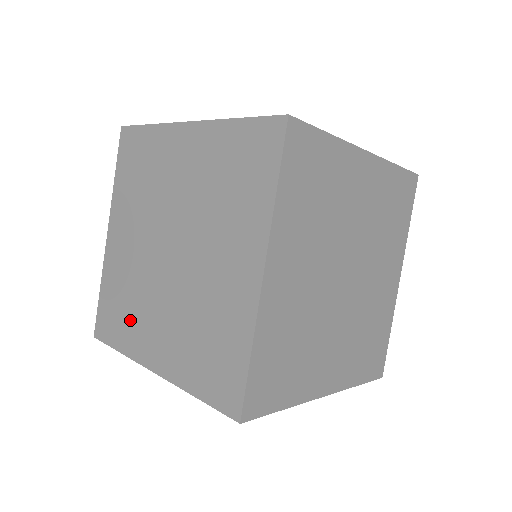
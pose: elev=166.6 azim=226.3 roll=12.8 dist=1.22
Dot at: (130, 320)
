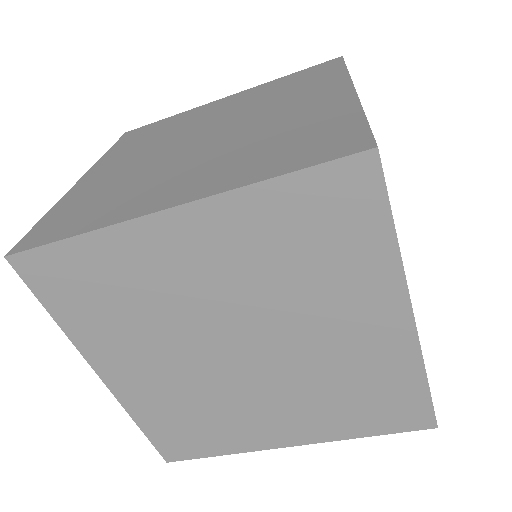
Dot at: (116, 201)
